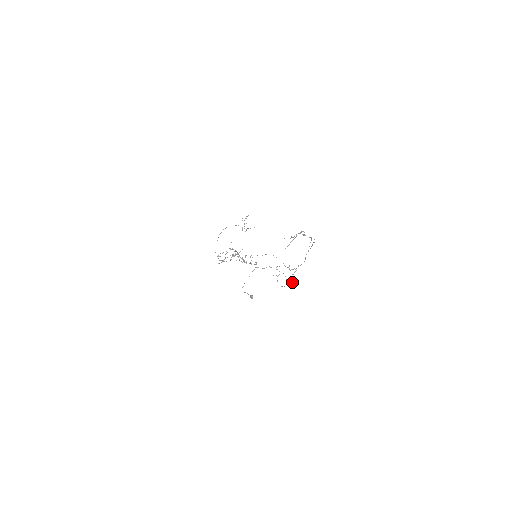
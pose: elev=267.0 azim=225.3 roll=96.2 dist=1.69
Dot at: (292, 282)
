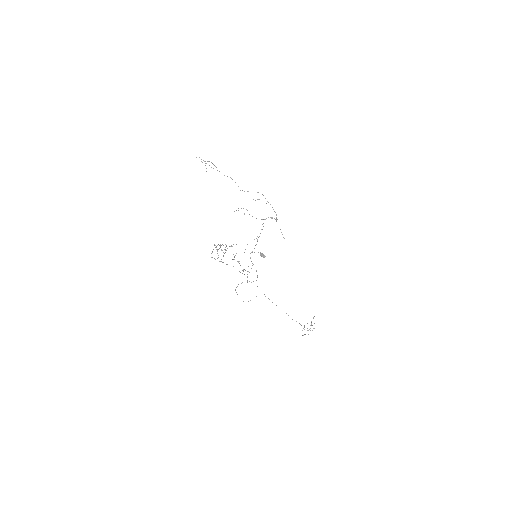
Dot at: (275, 219)
